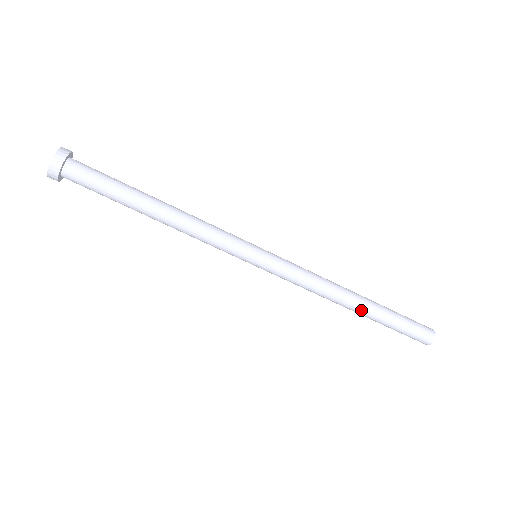
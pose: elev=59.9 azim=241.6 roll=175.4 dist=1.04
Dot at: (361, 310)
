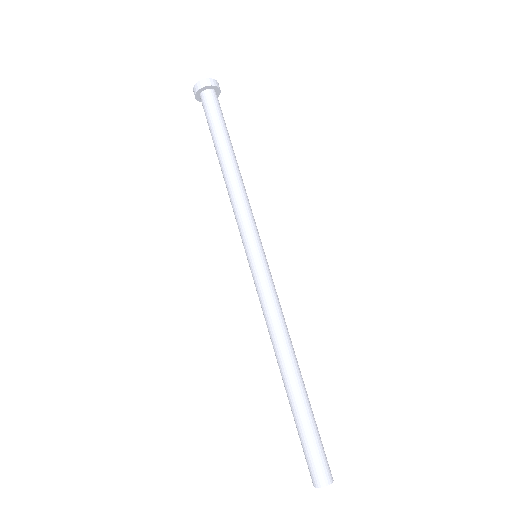
Dot at: (297, 378)
